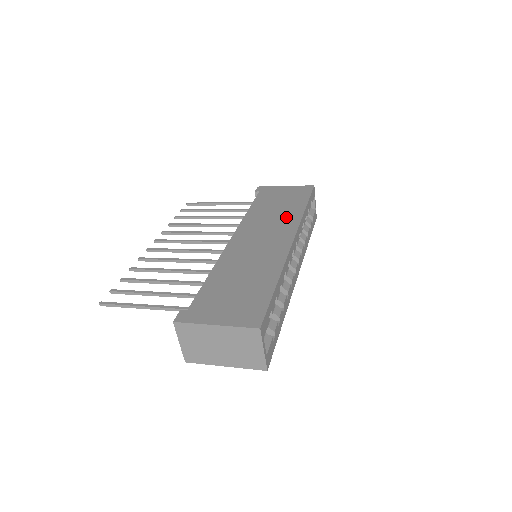
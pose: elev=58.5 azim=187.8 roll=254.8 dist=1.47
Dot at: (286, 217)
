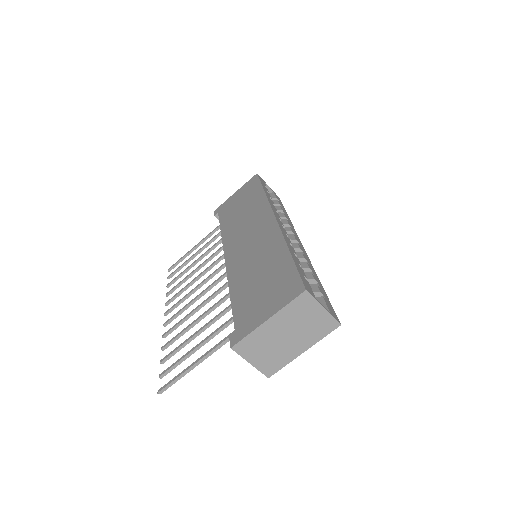
Dot at: (255, 209)
